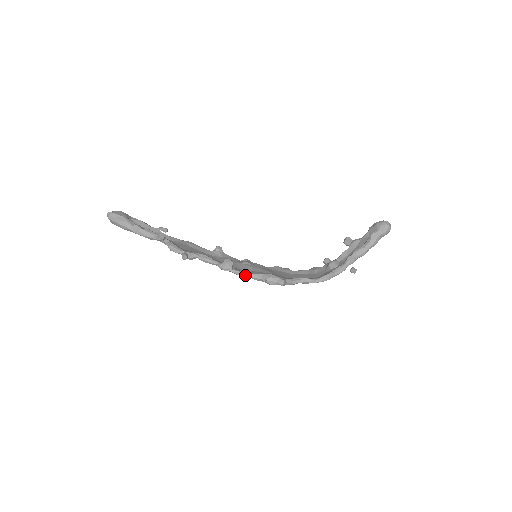
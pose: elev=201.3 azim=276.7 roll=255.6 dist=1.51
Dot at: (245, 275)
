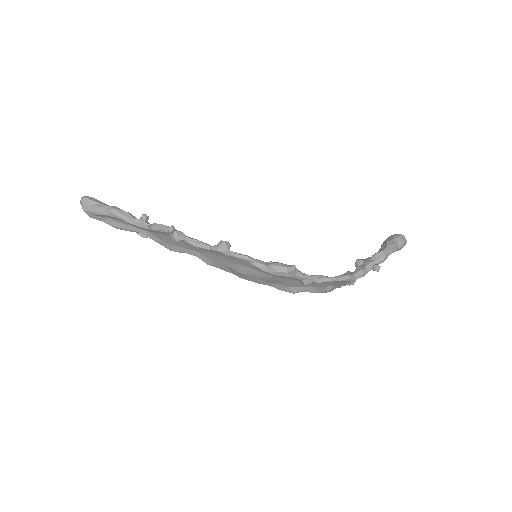
Dot at: (246, 256)
